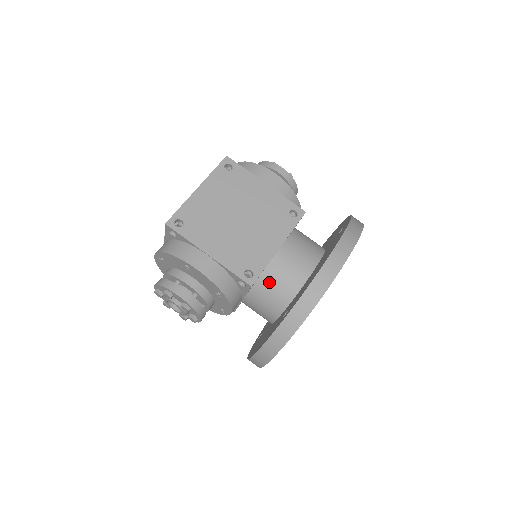
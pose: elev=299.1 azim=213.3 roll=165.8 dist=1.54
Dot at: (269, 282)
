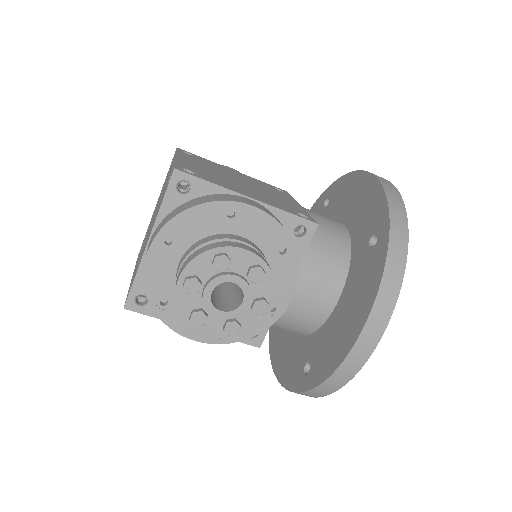
Dot at: (317, 237)
